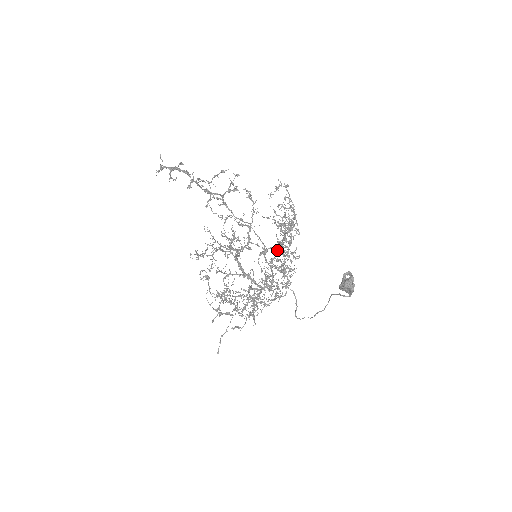
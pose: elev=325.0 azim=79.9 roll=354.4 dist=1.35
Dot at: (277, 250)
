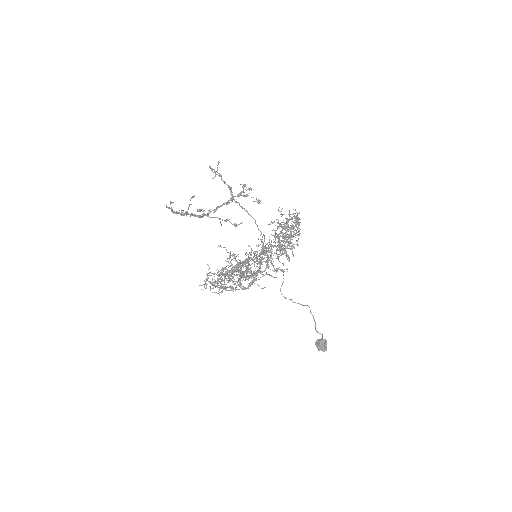
Dot at: (276, 246)
